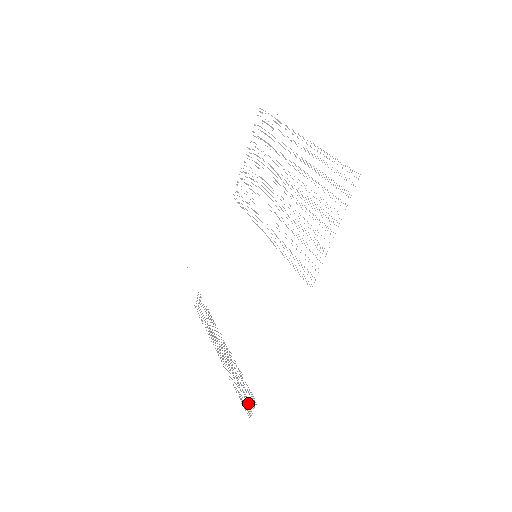
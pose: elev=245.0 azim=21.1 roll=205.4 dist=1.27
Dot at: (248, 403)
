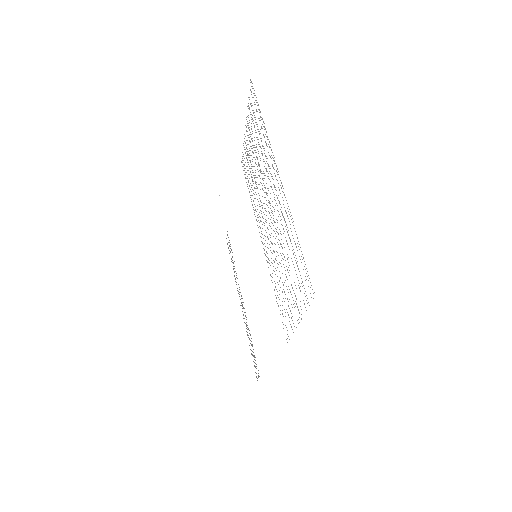
Dot at: occluded
